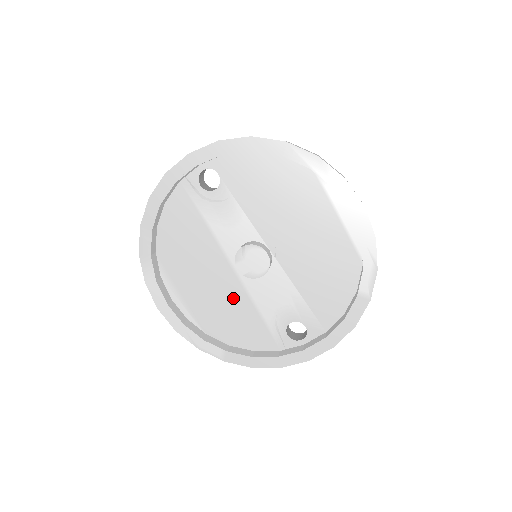
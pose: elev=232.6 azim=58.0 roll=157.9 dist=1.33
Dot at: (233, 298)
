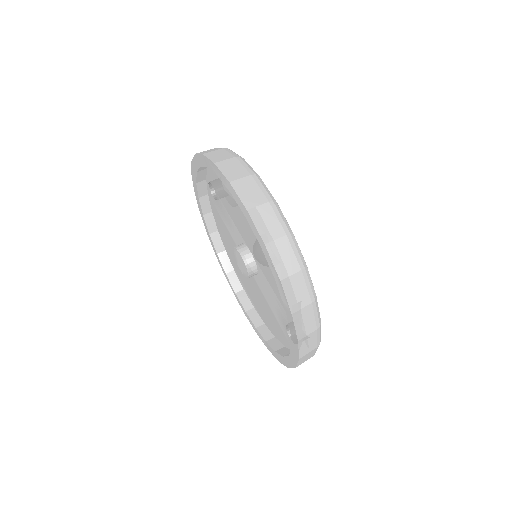
Dot at: (258, 294)
